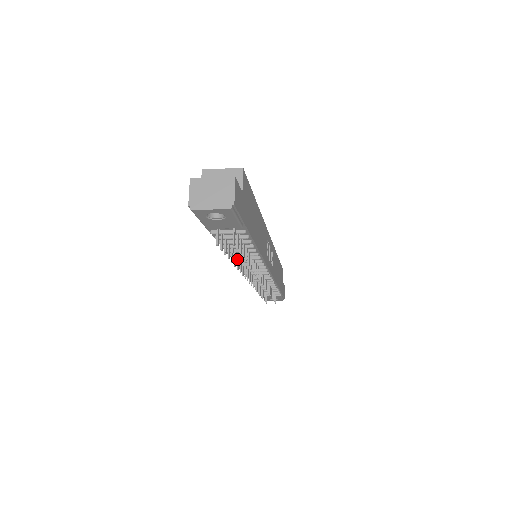
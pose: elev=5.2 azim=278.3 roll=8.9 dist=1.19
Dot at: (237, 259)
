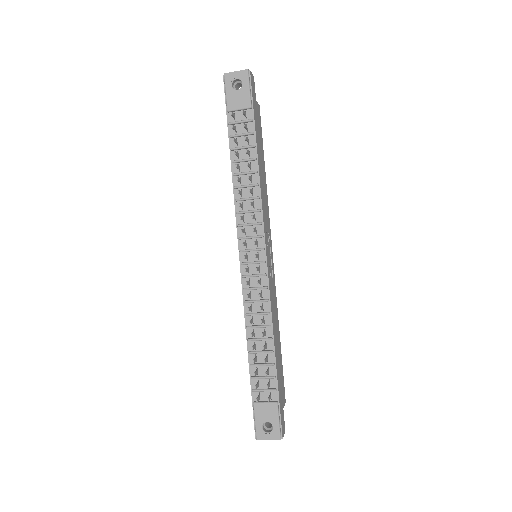
Dot at: (240, 191)
